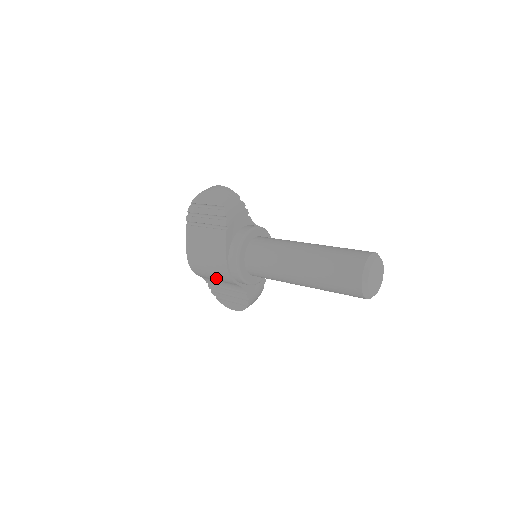
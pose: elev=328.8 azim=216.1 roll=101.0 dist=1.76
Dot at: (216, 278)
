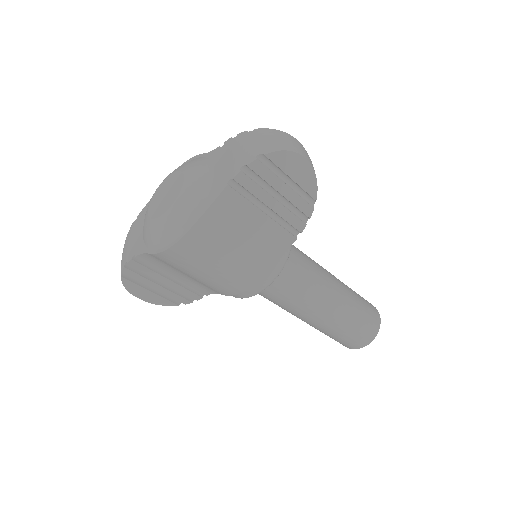
Dot at: (199, 278)
